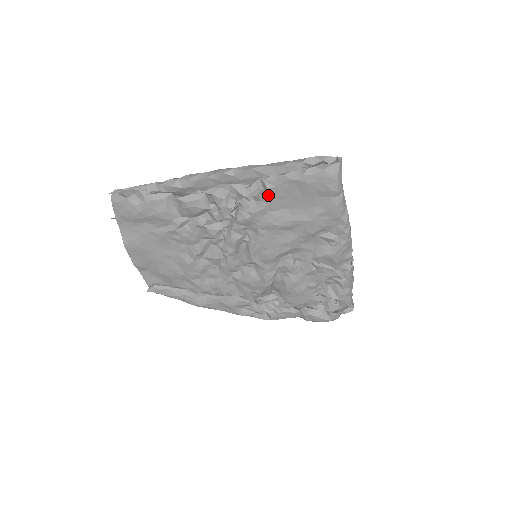
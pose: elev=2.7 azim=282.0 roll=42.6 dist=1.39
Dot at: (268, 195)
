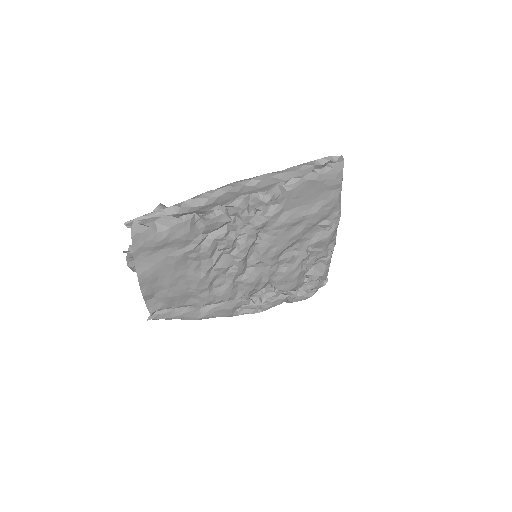
Dot at: (286, 197)
